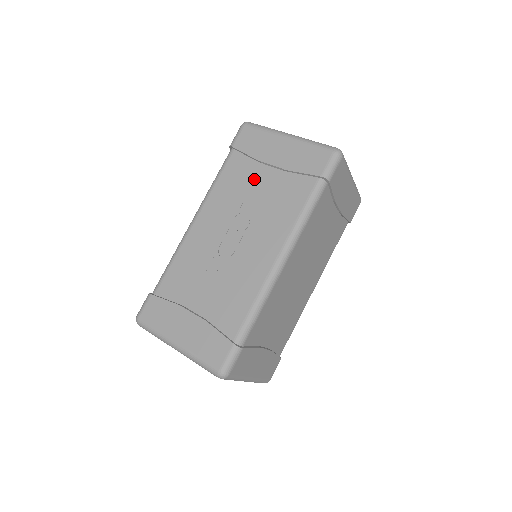
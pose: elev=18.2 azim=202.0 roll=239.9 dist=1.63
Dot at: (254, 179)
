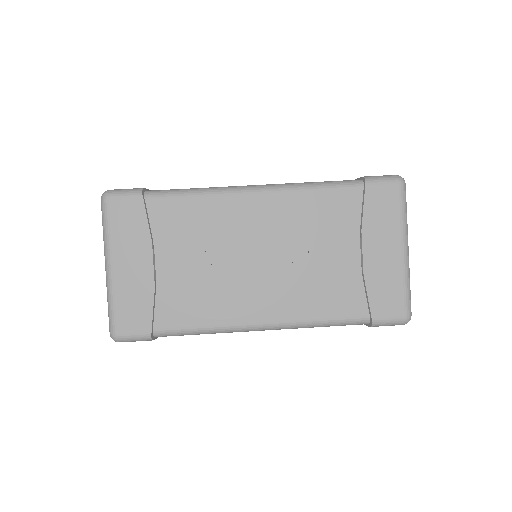
Dot at: (337, 239)
